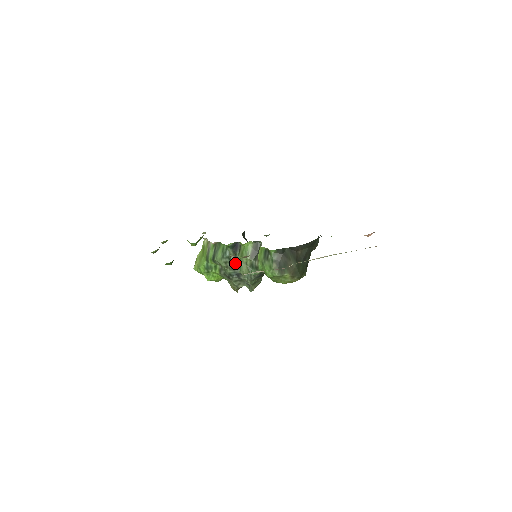
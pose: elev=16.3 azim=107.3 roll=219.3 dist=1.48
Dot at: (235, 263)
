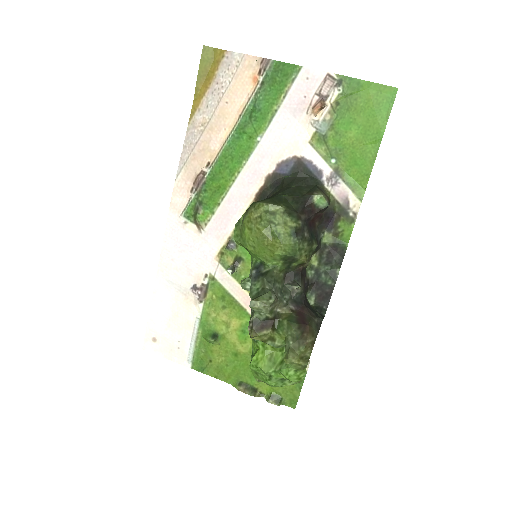
Dot at: occluded
